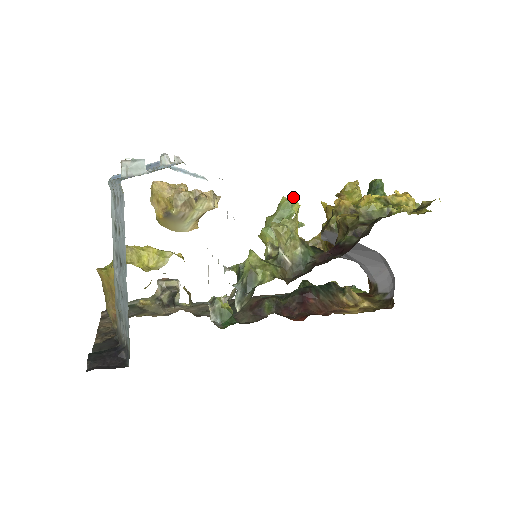
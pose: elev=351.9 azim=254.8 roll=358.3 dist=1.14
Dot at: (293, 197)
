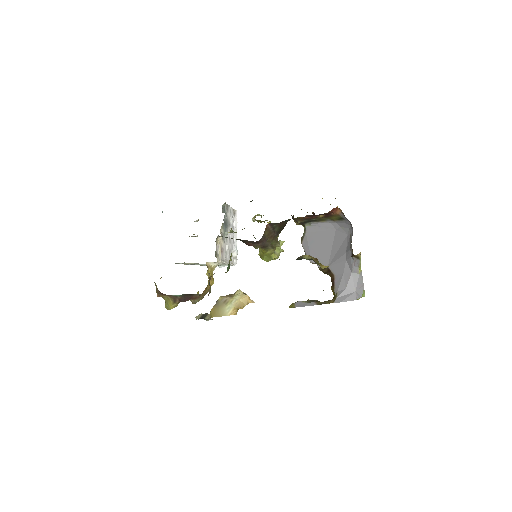
Dot at: (282, 250)
